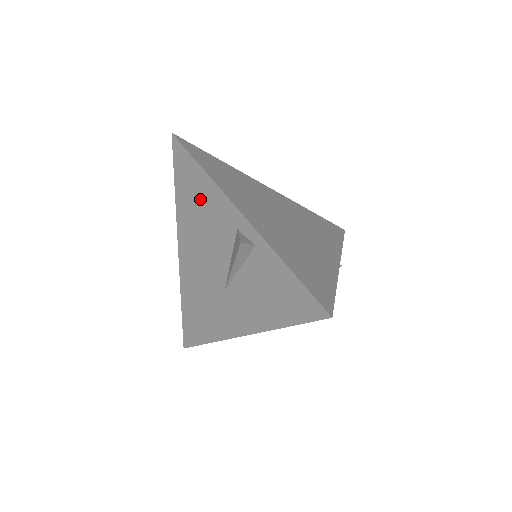
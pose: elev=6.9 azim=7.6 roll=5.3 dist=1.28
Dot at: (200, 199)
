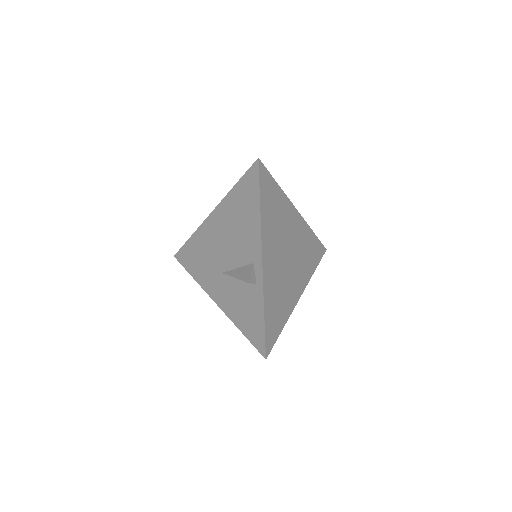
Dot at: (245, 217)
